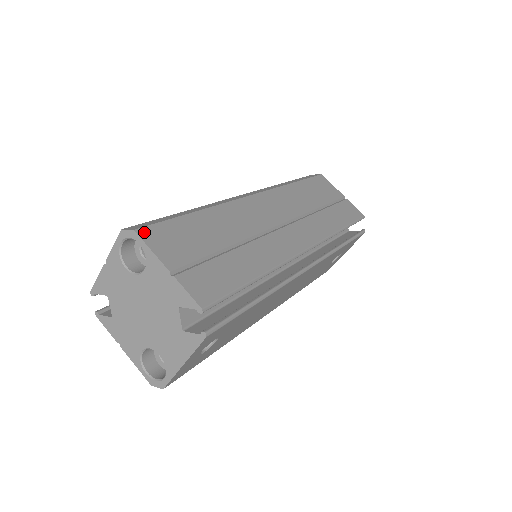
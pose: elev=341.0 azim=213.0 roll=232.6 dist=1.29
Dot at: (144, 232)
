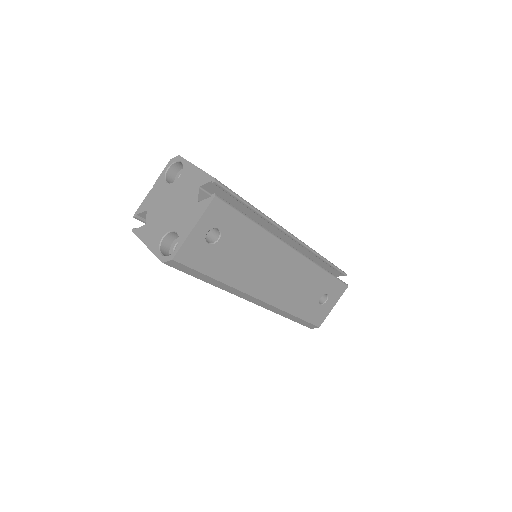
Dot at: occluded
